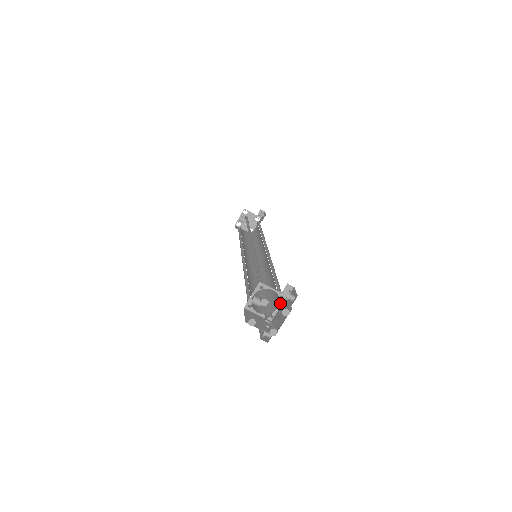
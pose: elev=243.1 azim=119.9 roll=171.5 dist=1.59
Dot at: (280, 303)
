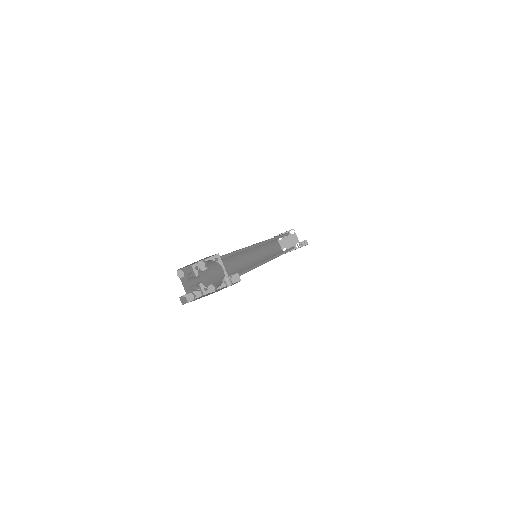
Dot at: (221, 286)
